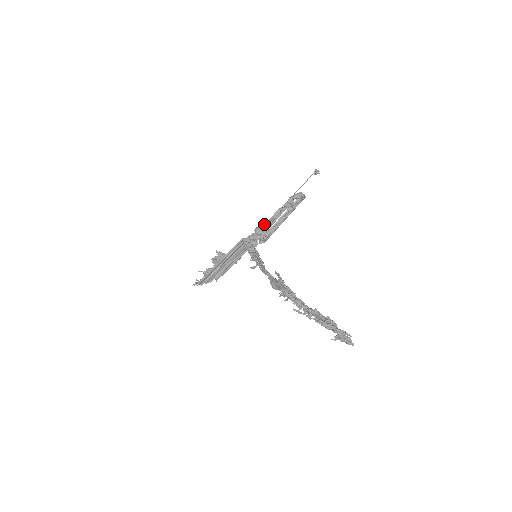
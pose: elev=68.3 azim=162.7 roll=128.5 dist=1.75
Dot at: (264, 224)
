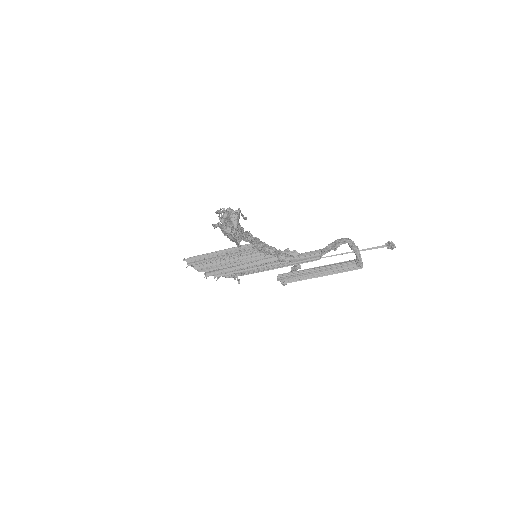
Dot at: (294, 251)
